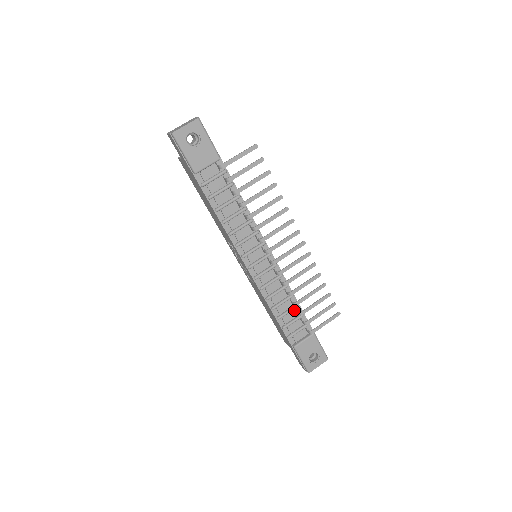
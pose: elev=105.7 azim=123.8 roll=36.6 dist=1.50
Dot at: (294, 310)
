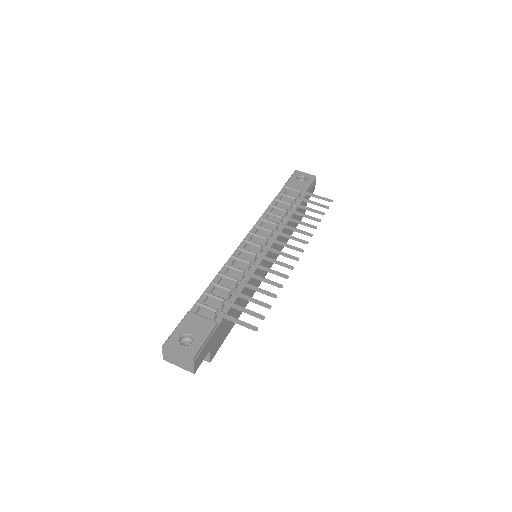
Dot at: (230, 294)
